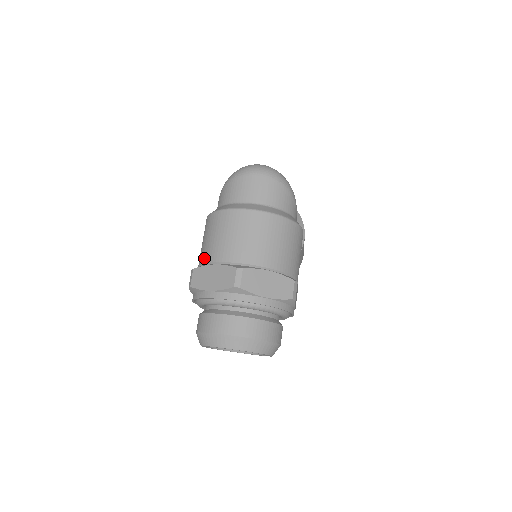
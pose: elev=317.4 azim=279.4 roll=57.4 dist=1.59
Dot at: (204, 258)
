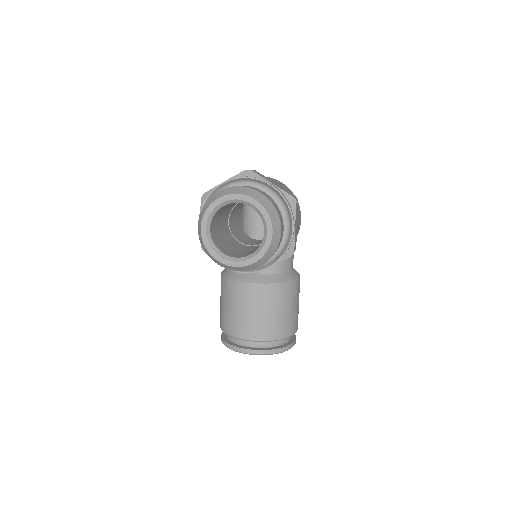
Dot at: occluded
